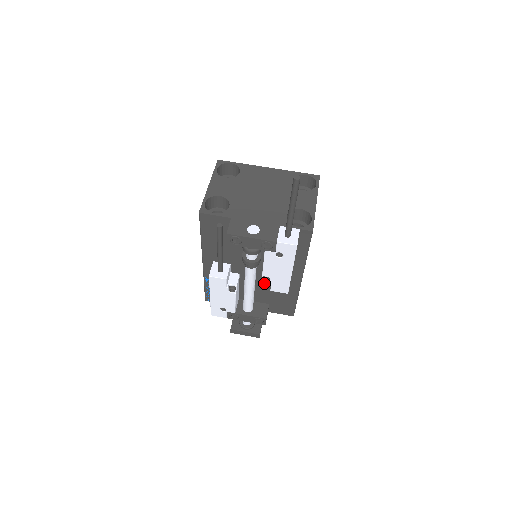
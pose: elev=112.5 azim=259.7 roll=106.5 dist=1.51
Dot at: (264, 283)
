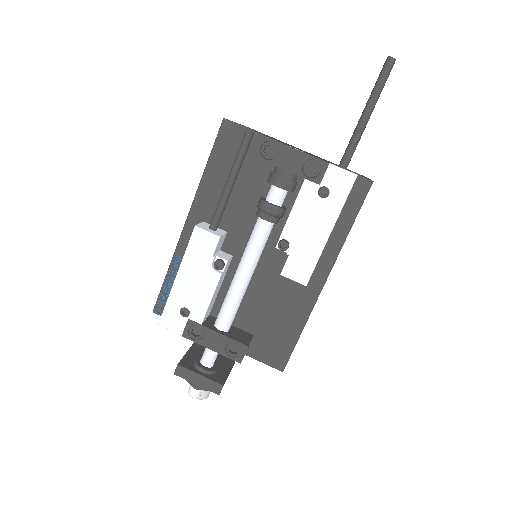
Dot at: (263, 283)
